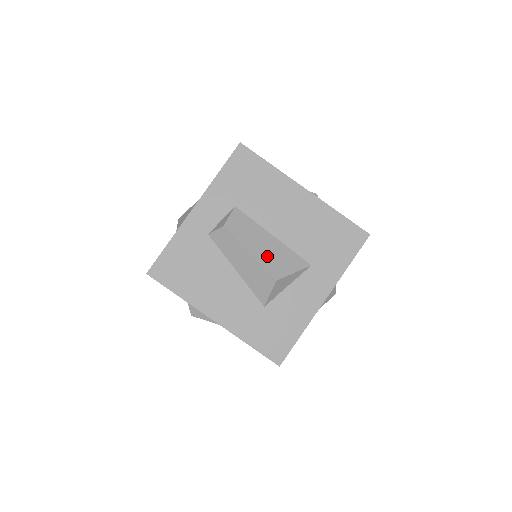
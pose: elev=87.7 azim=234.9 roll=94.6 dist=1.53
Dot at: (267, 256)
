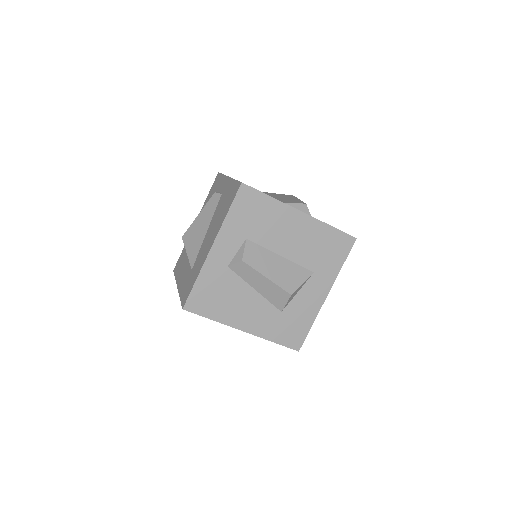
Dot at: (280, 276)
